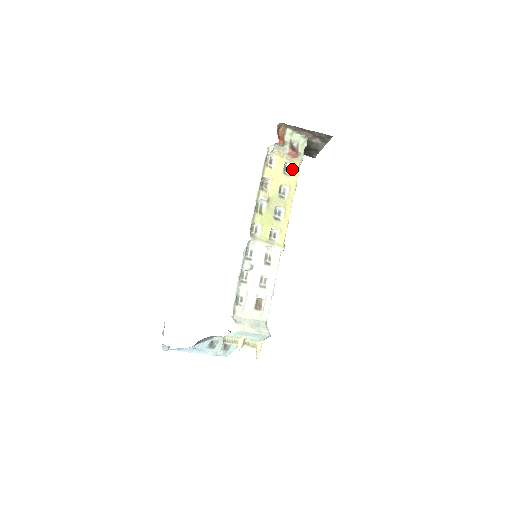
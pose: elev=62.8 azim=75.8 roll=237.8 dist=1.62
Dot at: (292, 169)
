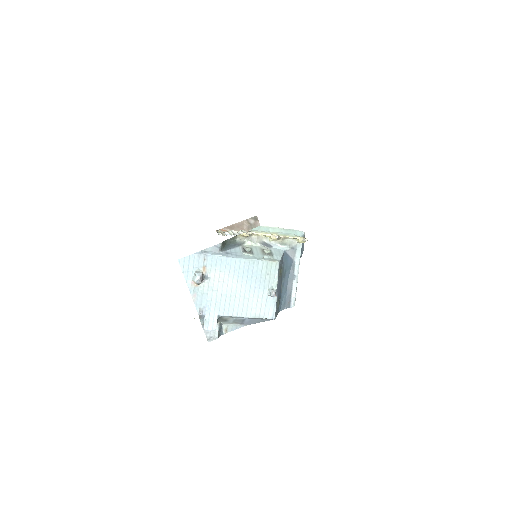
Dot at: occluded
